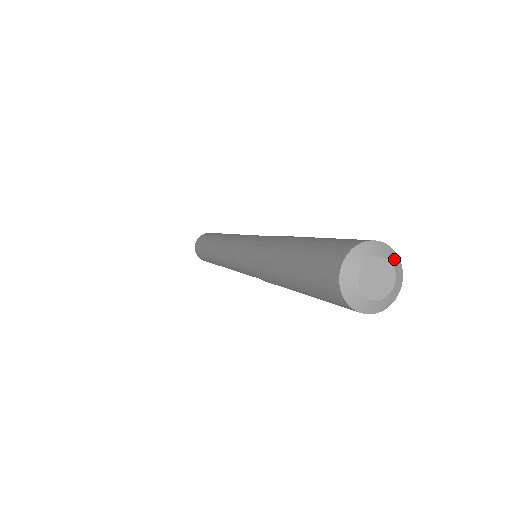
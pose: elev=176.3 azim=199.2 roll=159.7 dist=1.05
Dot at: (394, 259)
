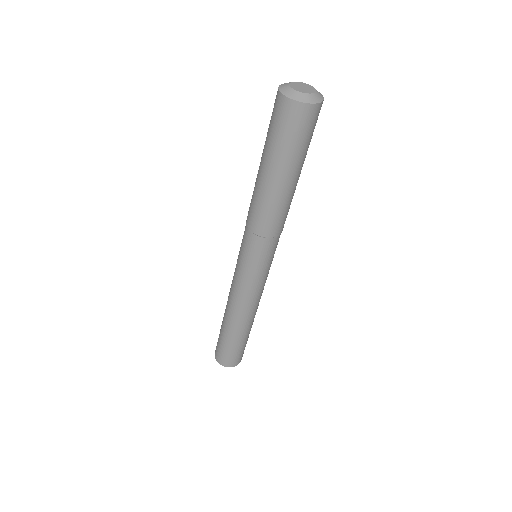
Dot at: (320, 95)
